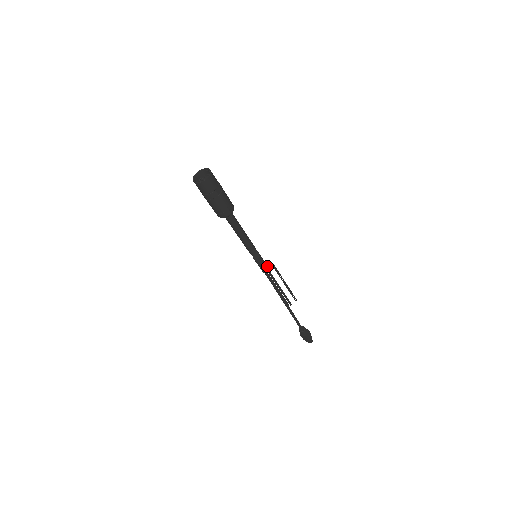
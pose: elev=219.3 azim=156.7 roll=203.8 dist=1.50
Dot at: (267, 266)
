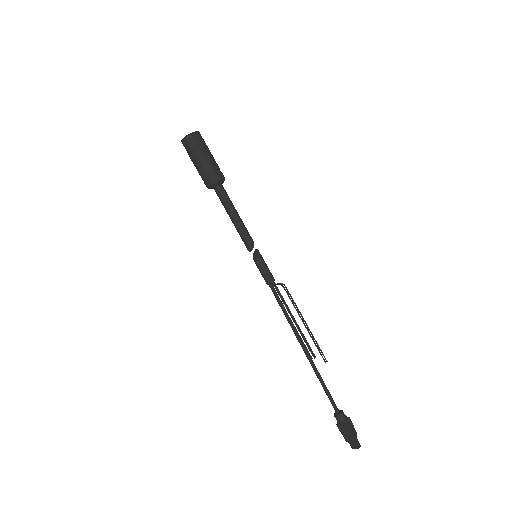
Dot at: (272, 275)
